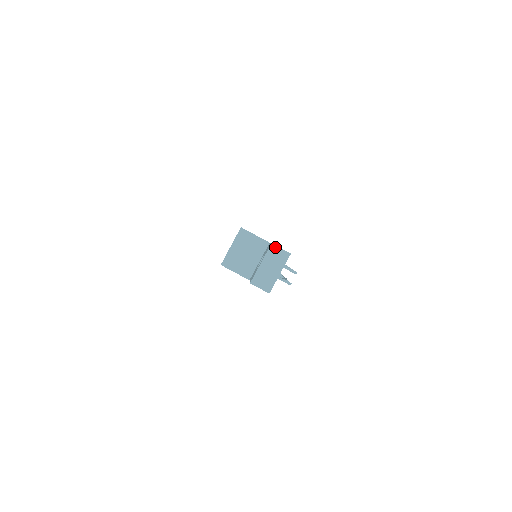
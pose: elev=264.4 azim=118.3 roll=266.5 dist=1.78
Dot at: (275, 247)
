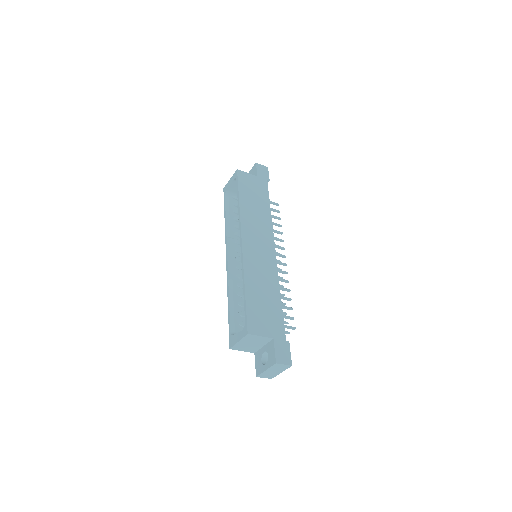
Dot at: (279, 364)
